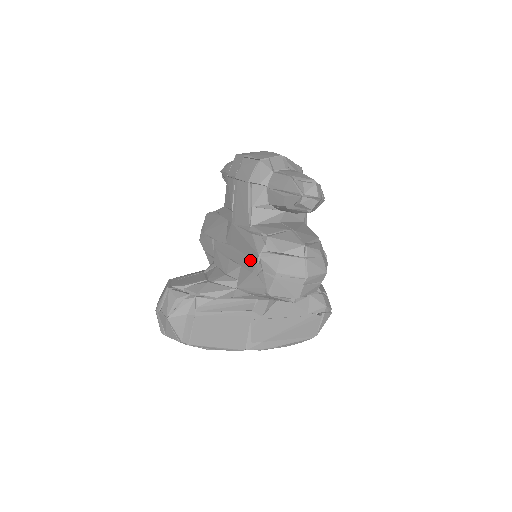
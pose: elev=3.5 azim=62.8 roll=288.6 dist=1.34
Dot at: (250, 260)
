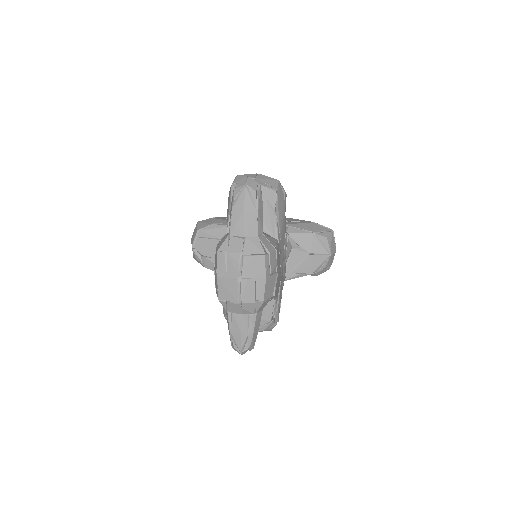
Dot at: occluded
